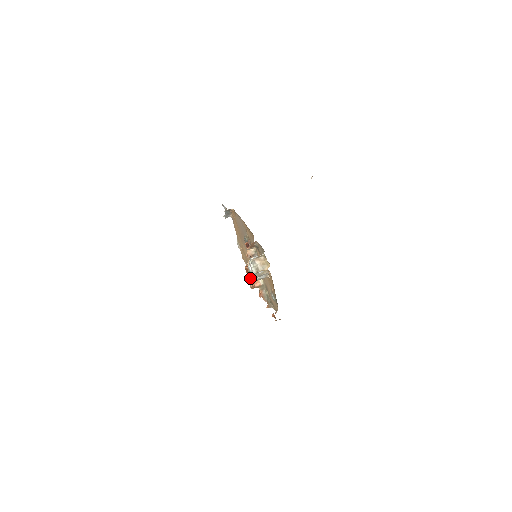
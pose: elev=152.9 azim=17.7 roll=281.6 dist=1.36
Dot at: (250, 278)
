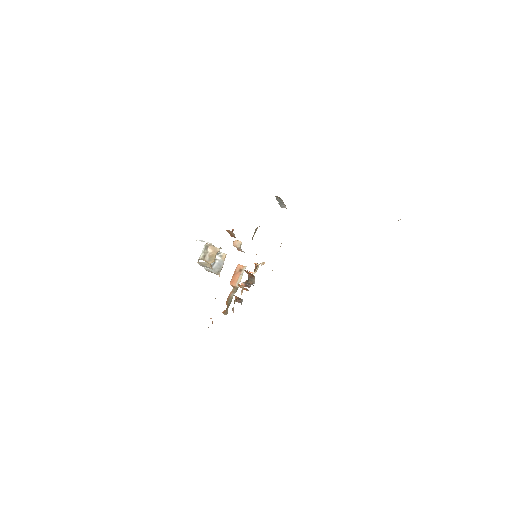
Dot at: (249, 277)
